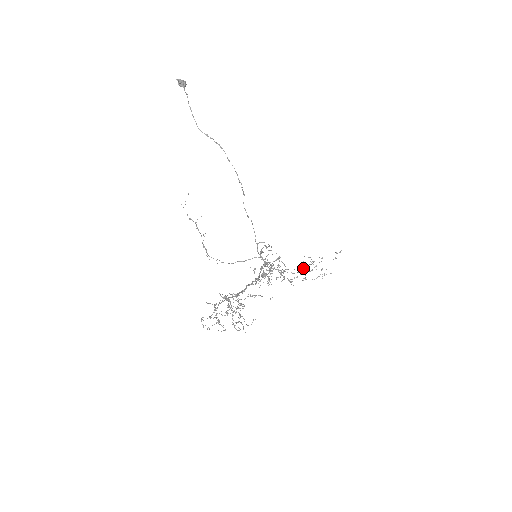
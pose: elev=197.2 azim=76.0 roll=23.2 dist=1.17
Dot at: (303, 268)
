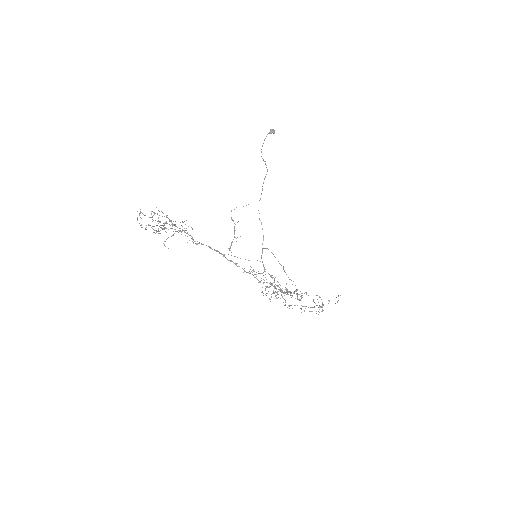
Dot at: occluded
